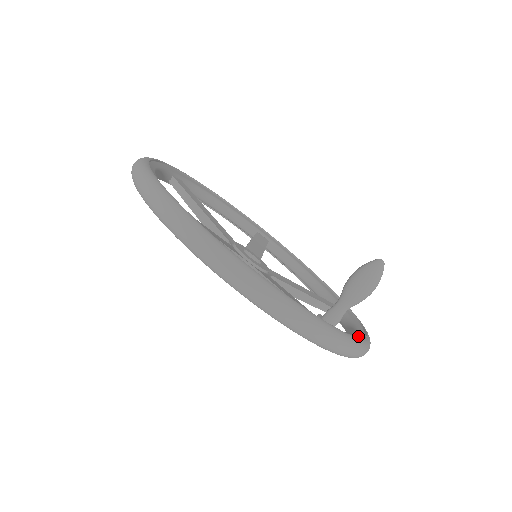
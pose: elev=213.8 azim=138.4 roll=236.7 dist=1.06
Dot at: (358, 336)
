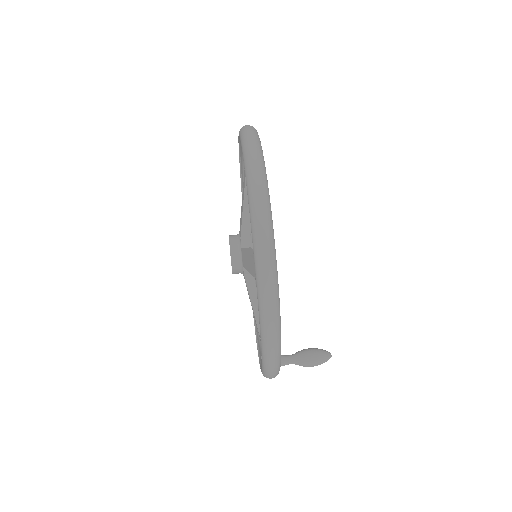
Dot at: occluded
